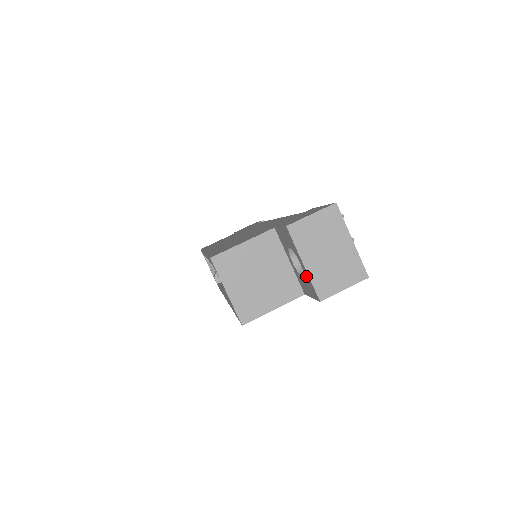
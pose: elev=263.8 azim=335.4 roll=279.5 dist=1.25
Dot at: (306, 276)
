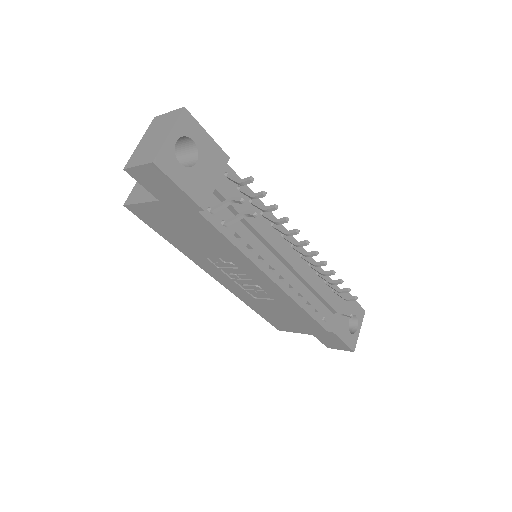
Dot at: occluded
